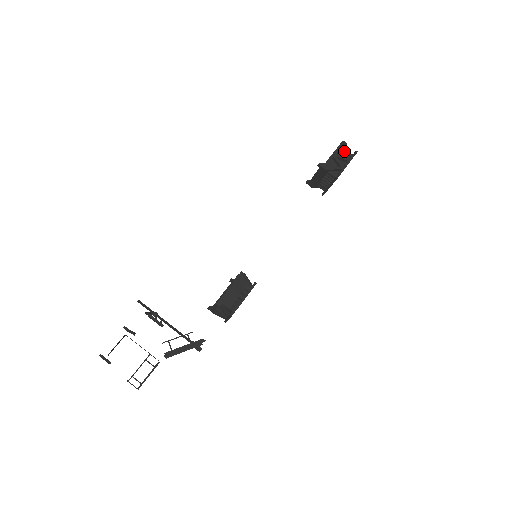
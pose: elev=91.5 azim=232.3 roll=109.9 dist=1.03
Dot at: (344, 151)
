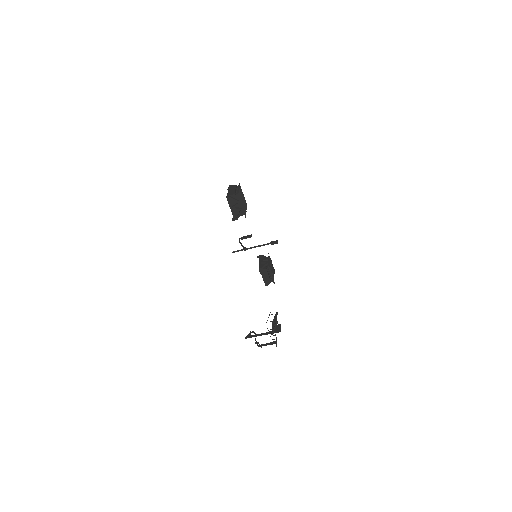
Dot at: (233, 200)
